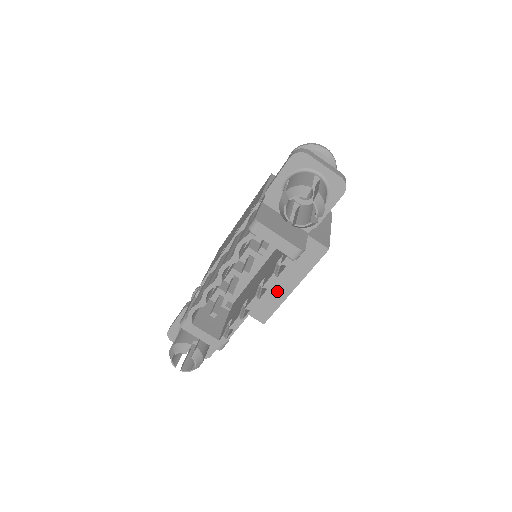
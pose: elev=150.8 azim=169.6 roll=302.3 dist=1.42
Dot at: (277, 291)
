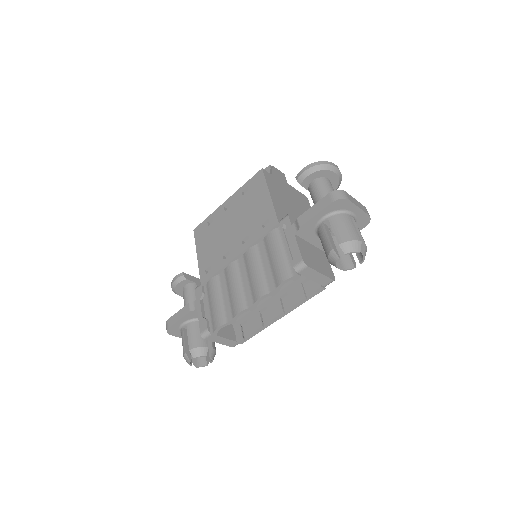
Dot at: occluded
